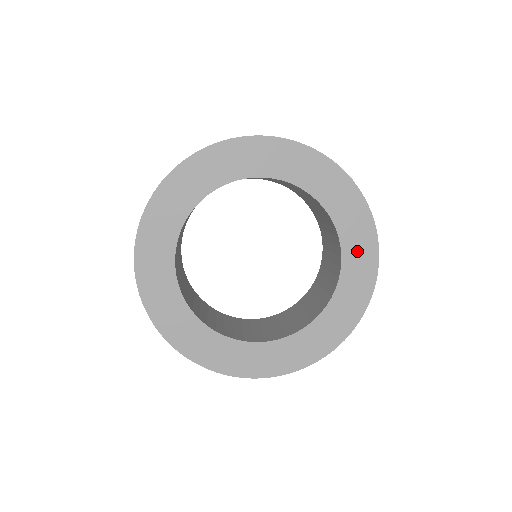
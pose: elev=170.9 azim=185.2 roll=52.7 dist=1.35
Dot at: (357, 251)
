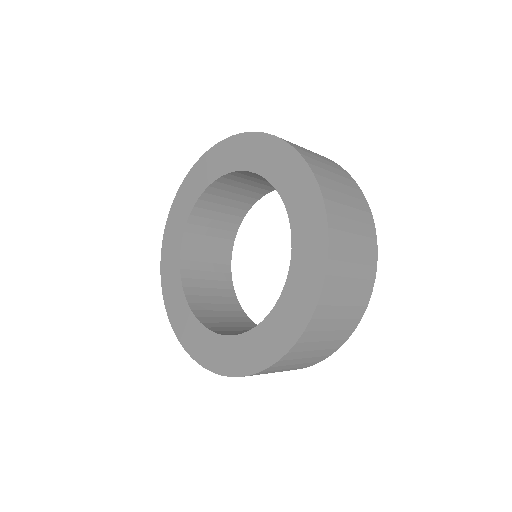
Dot at: (282, 323)
